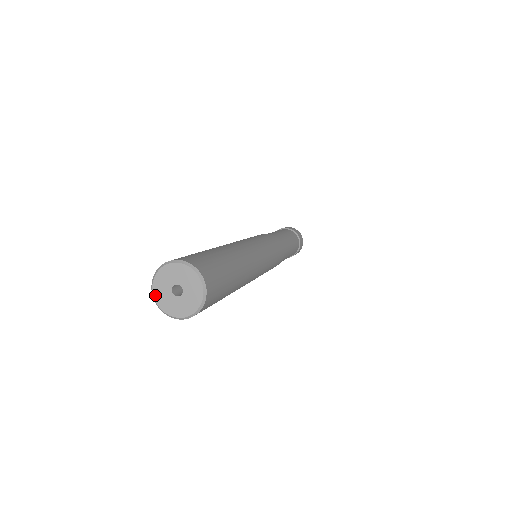
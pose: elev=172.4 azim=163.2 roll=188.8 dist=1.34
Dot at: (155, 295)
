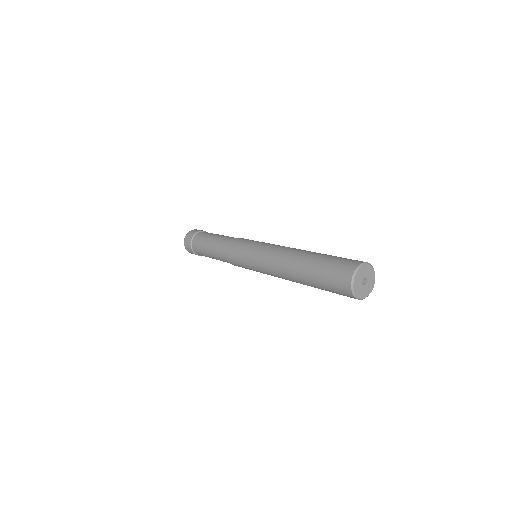
Dot at: (354, 282)
